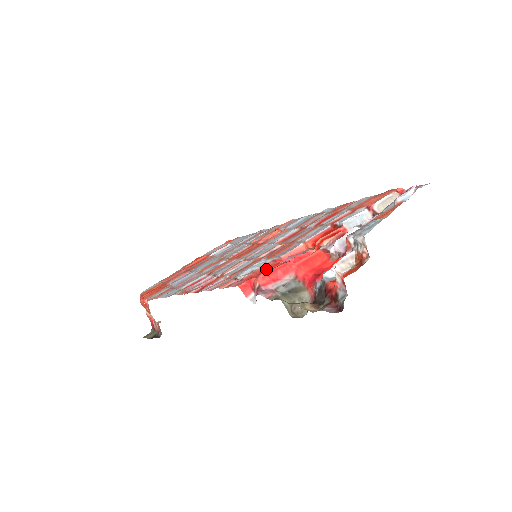
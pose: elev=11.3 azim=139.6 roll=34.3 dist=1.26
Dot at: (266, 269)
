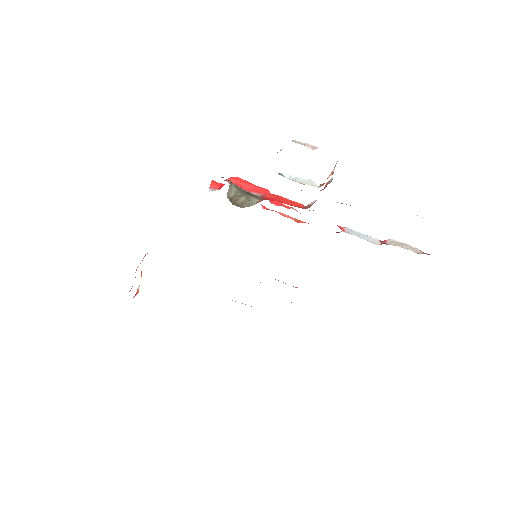
Dot at: occluded
